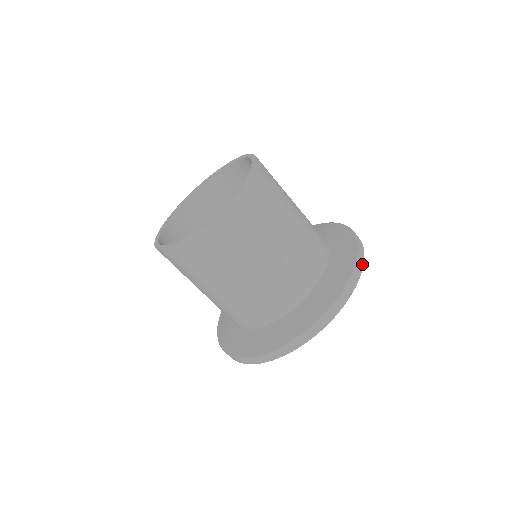
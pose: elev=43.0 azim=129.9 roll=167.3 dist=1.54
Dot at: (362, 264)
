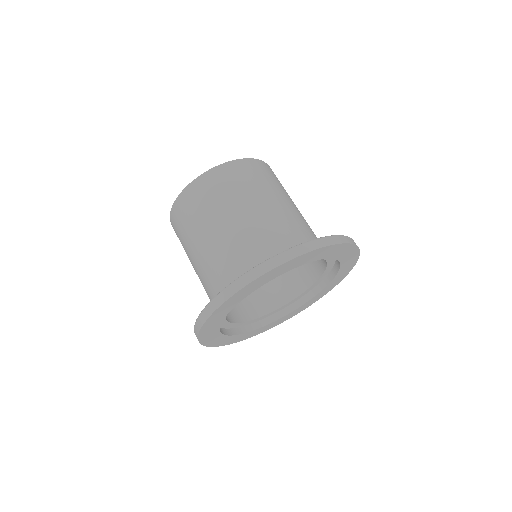
Dot at: (340, 242)
